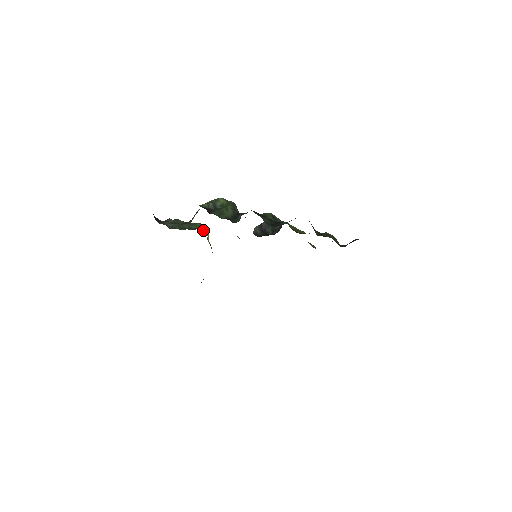
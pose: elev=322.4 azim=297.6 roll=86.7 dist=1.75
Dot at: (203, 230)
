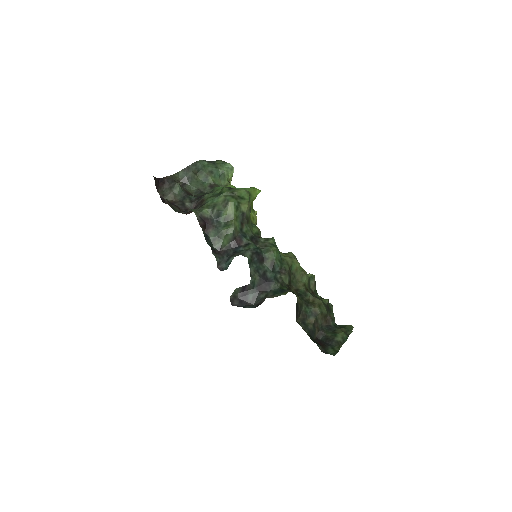
Dot at: (223, 181)
